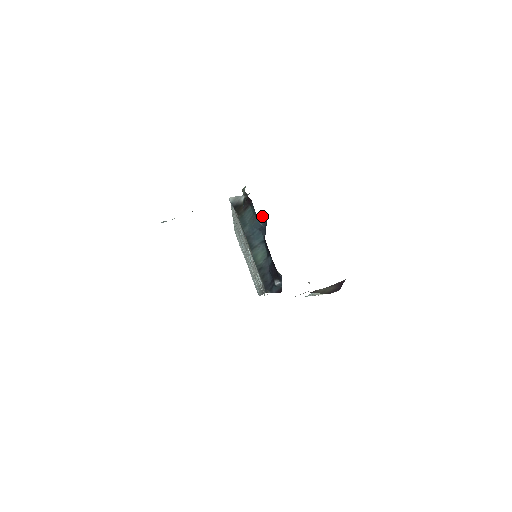
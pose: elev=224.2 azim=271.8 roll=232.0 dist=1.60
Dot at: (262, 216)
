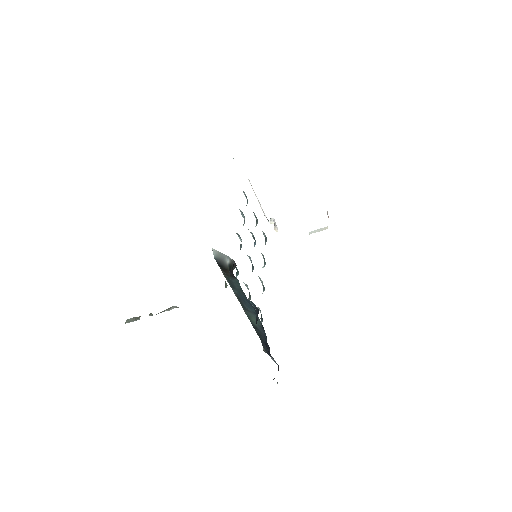
Dot at: (252, 303)
